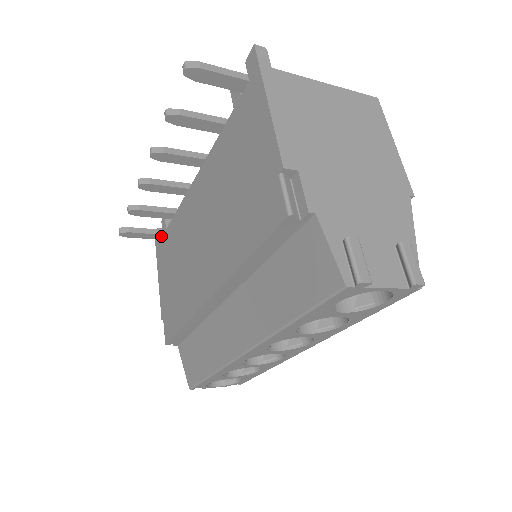
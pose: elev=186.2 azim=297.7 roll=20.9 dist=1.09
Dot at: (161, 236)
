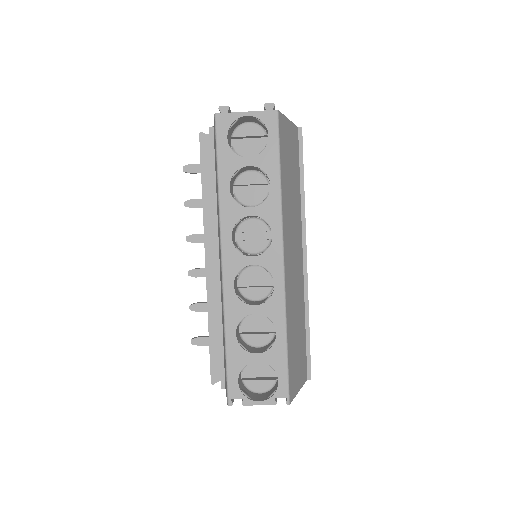
Dot at: occluded
